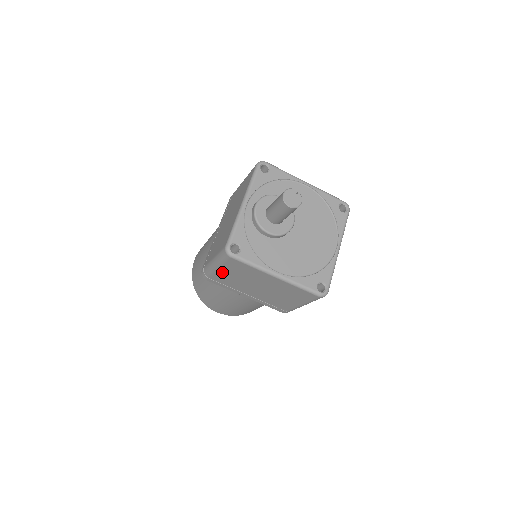
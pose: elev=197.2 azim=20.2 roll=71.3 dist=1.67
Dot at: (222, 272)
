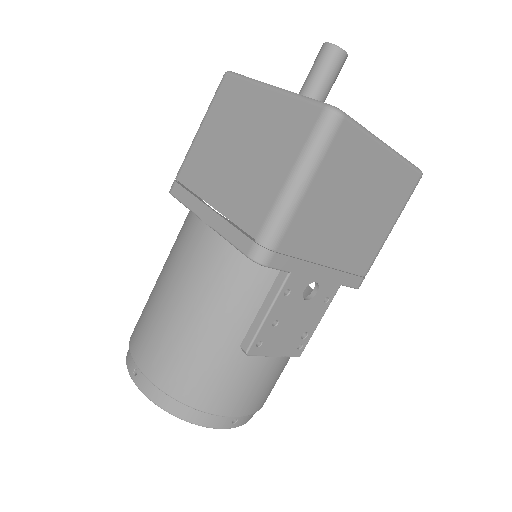
Dot at: (201, 139)
